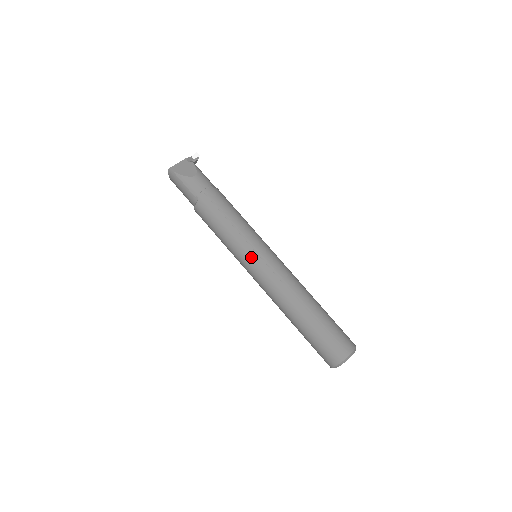
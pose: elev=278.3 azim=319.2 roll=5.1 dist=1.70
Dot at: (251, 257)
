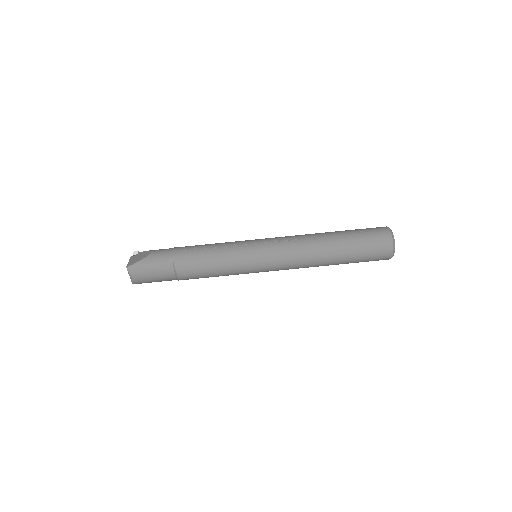
Dot at: (255, 250)
